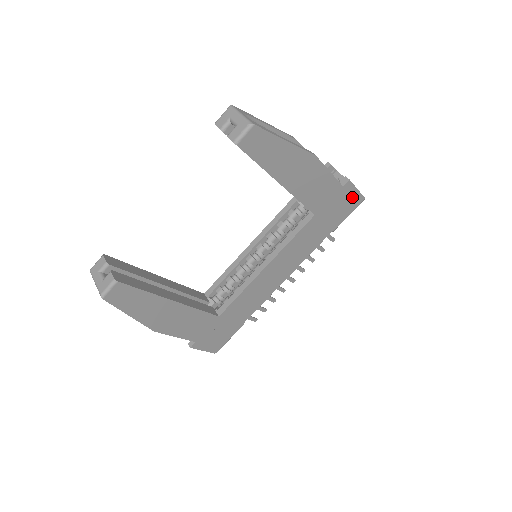
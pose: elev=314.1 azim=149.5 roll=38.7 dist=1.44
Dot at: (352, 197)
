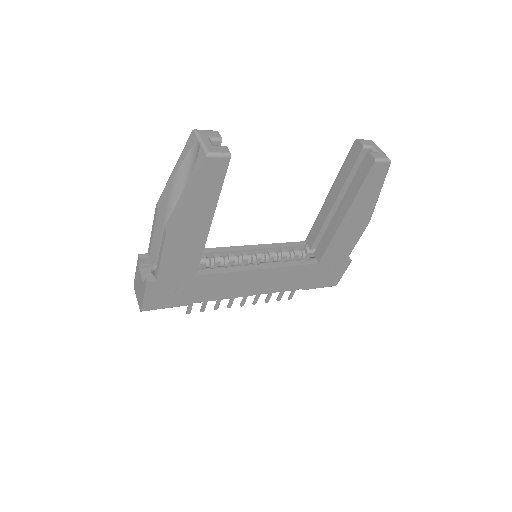
Dot at: (337, 276)
